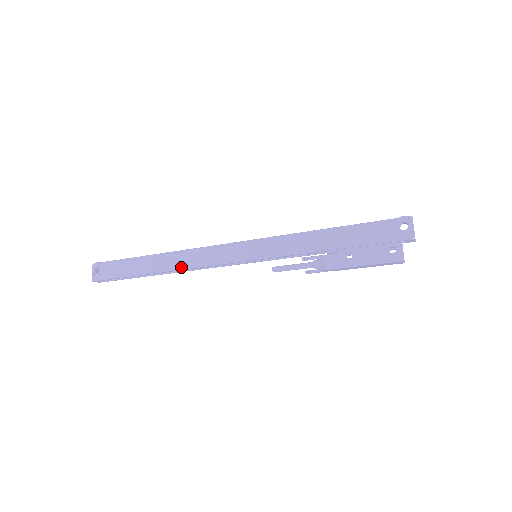
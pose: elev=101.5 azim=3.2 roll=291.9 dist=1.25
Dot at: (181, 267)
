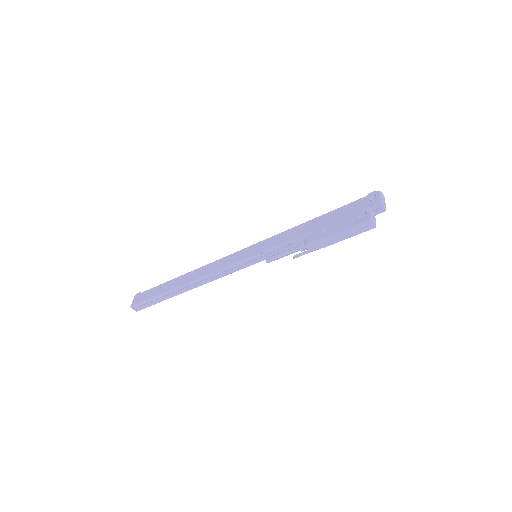
Dot at: (197, 277)
